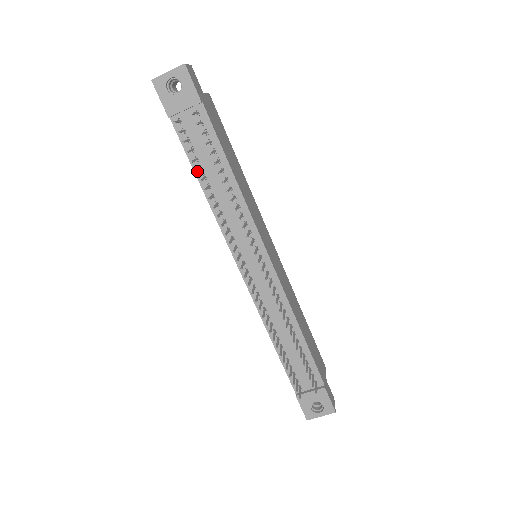
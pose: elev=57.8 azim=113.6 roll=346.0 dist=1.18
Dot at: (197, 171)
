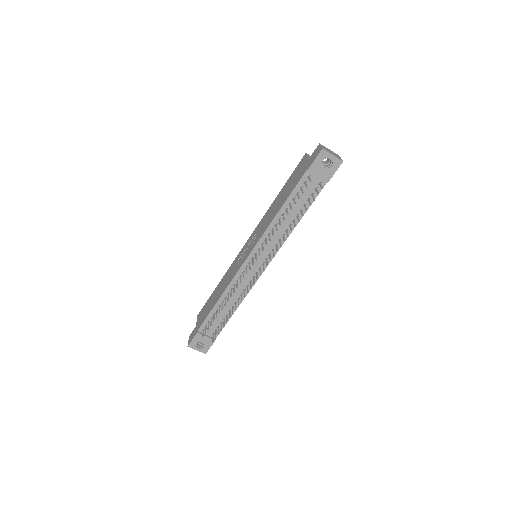
Dot at: occluded
